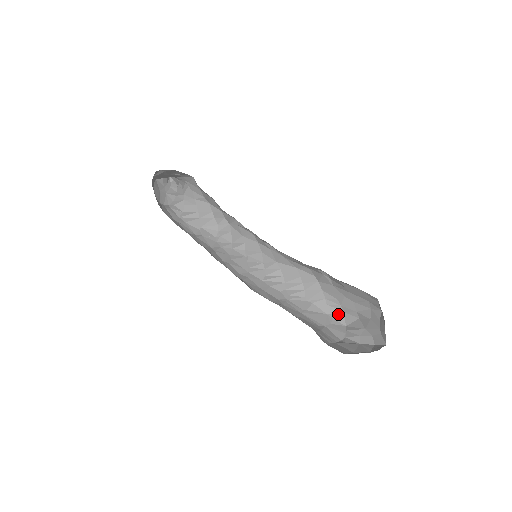
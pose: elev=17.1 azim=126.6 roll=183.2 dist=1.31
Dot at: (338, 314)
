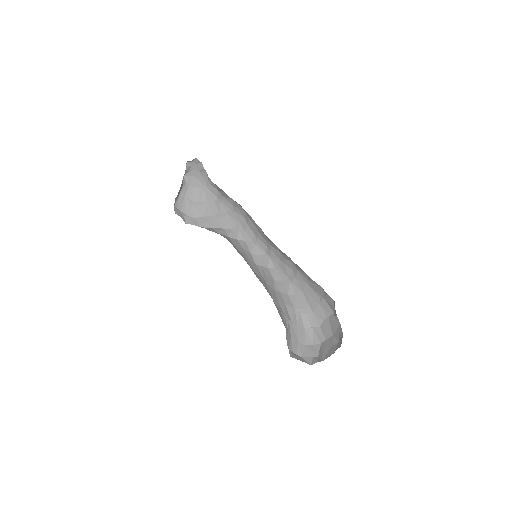
Dot at: (325, 292)
